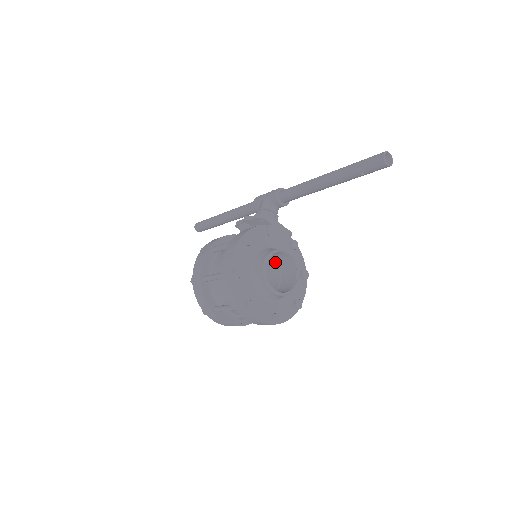
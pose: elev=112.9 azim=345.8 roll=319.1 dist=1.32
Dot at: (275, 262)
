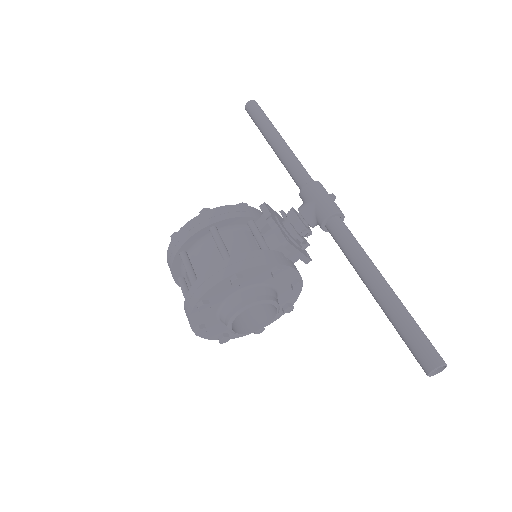
Dot at: occluded
